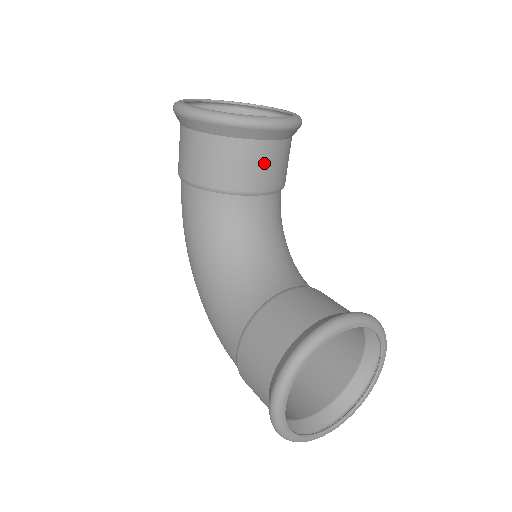
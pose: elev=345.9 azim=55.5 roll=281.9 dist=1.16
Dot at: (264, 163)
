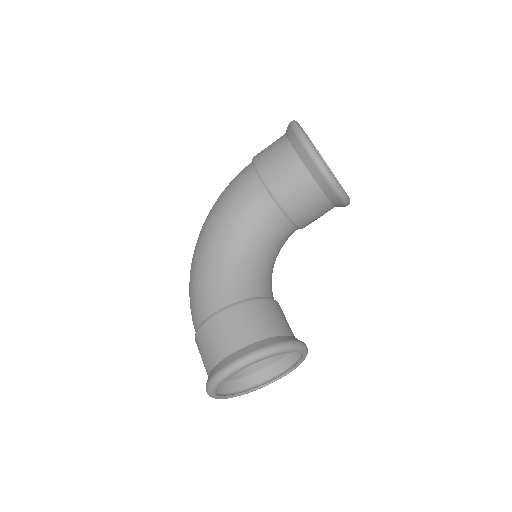
Dot at: (316, 211)
